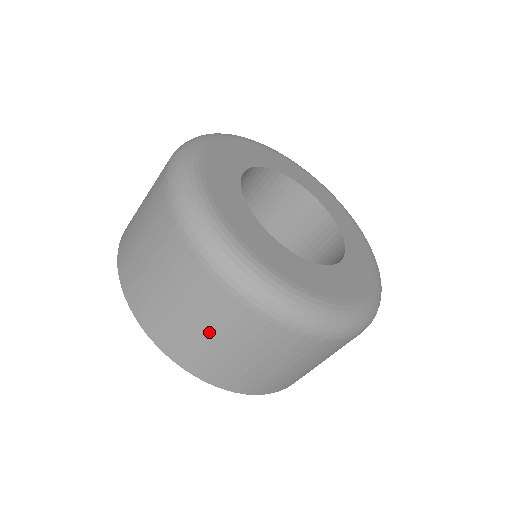
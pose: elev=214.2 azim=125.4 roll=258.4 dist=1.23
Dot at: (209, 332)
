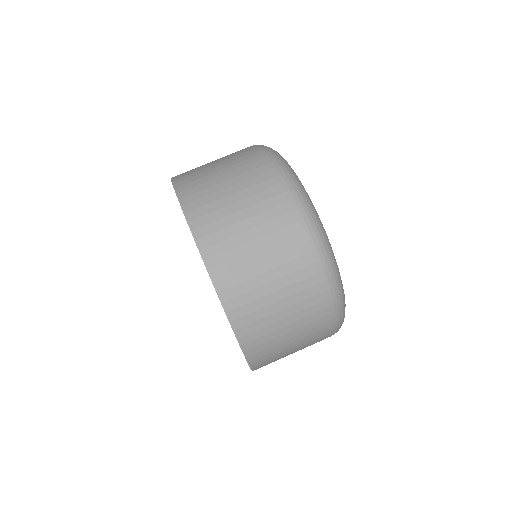
Dot at: (285, 311)
